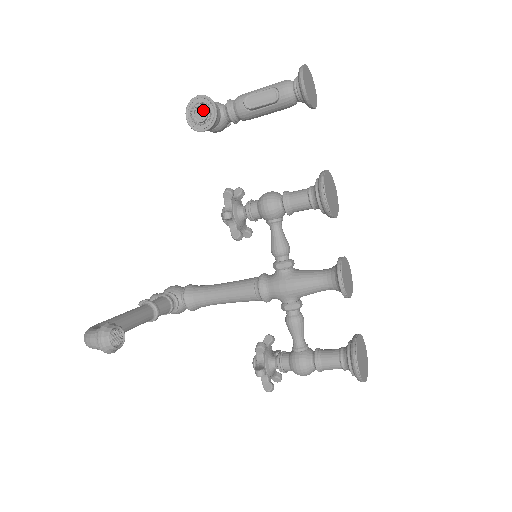
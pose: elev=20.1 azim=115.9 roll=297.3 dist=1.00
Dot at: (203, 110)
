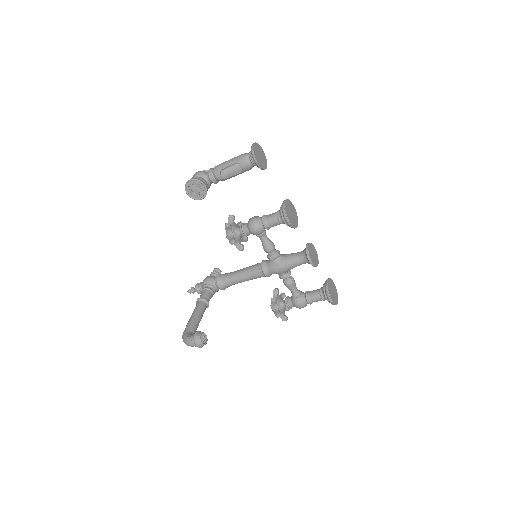
Dot at: (197, 188)
